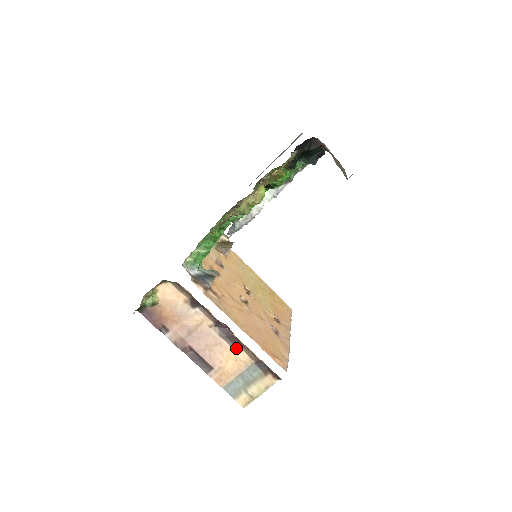
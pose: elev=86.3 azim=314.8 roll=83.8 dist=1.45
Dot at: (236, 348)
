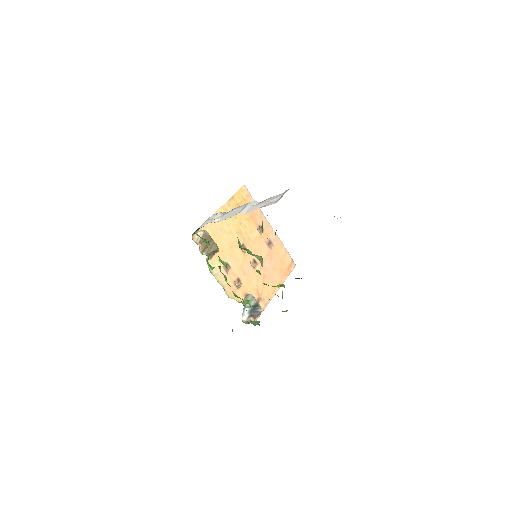
Dot at: occluded
